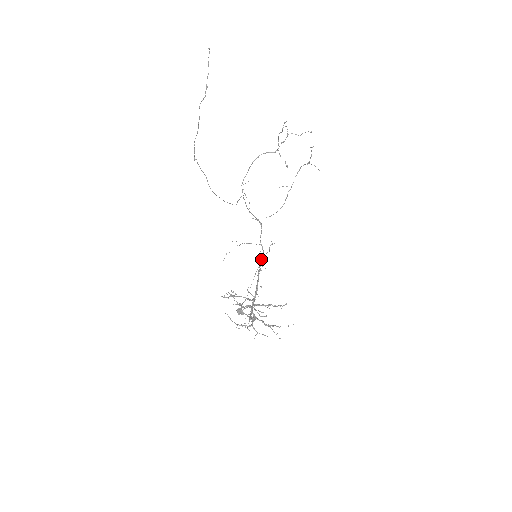
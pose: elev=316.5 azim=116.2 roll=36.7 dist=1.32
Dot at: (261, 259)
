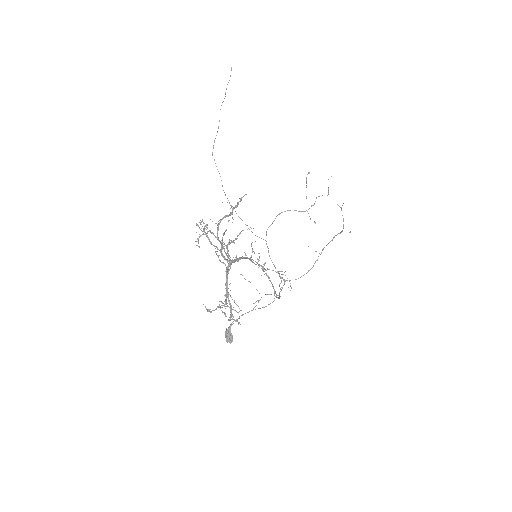
Dot at: (264, 268)
